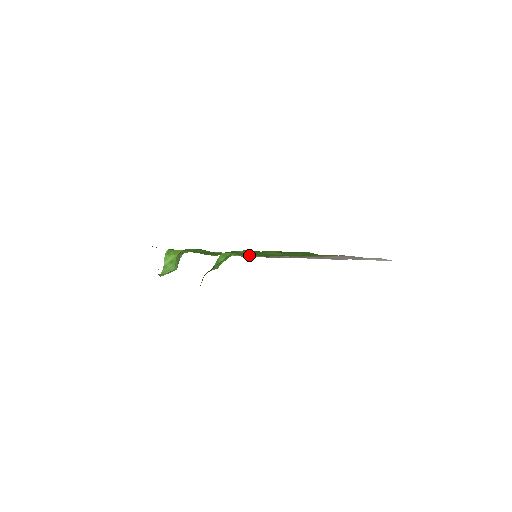
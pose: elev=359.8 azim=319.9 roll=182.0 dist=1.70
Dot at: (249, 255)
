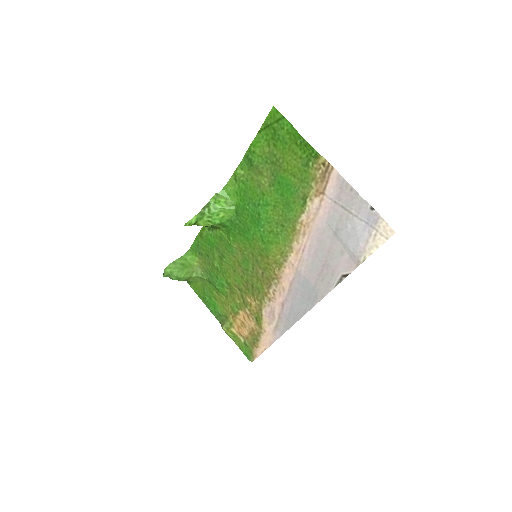
Dot at: (255, 307)
